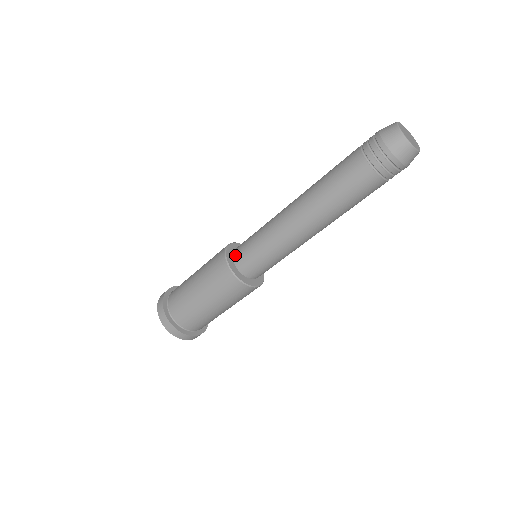
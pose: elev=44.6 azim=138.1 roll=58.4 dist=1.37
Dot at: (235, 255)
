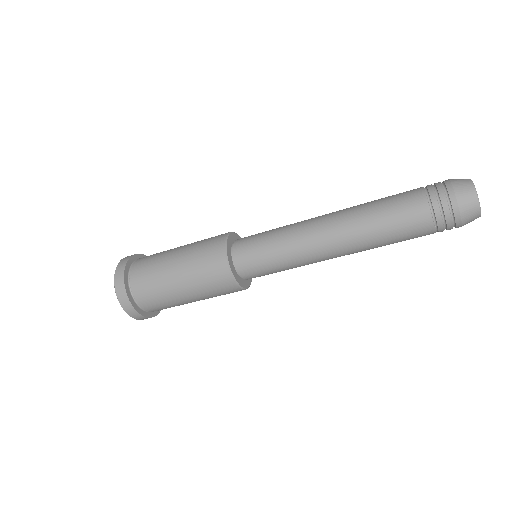
Dot at: (237, 258)
